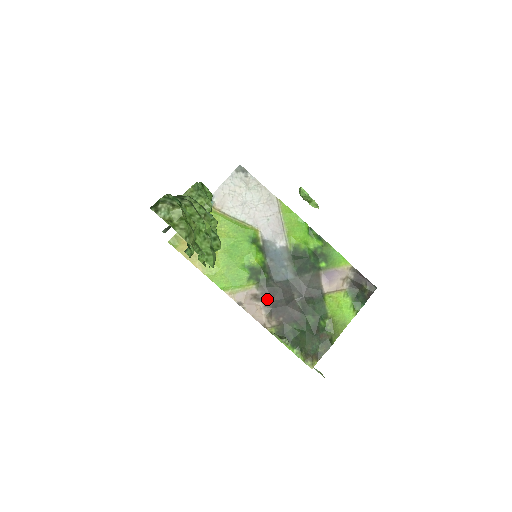
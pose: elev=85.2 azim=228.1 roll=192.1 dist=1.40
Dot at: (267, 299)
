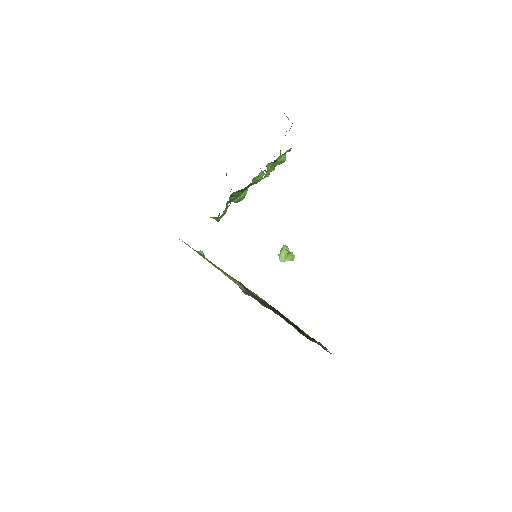
Dot at: (255, 297)
